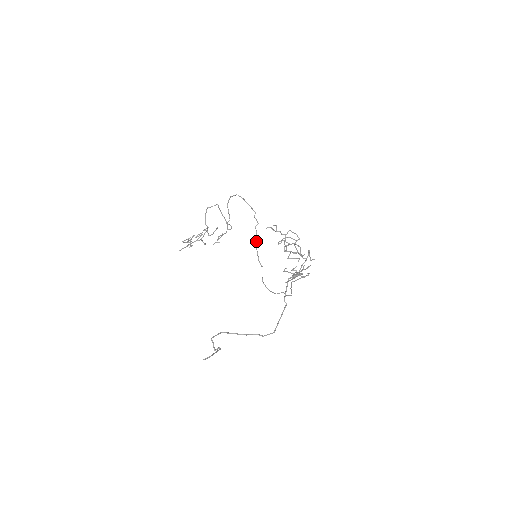
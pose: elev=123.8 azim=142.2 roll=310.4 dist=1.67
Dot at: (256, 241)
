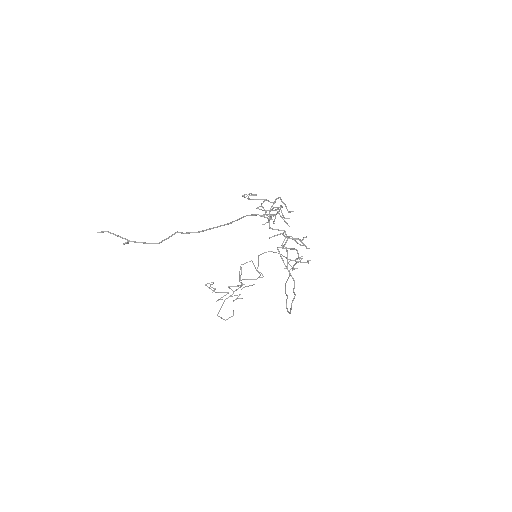
Dot at: (287, 280)
